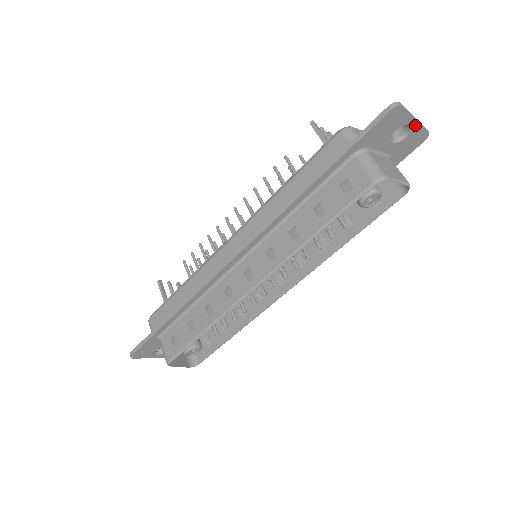
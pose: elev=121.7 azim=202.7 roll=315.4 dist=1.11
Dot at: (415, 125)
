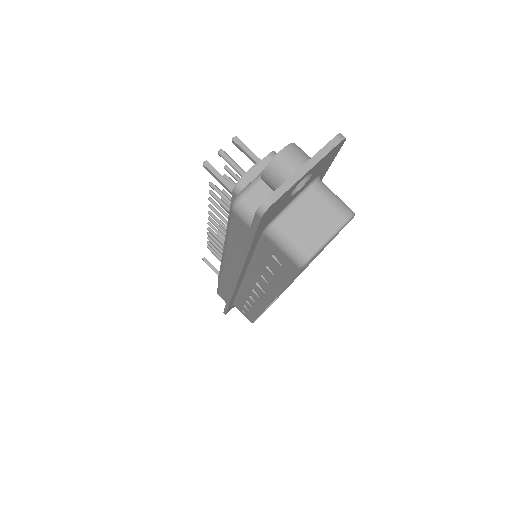
Dot at: (312, 169)
